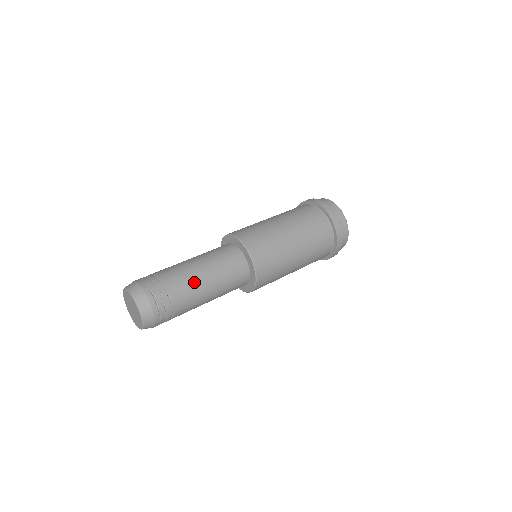
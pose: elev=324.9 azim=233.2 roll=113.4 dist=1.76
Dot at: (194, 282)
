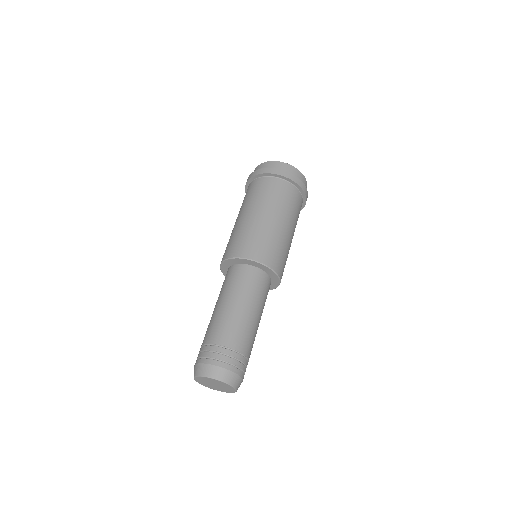
Dot at: occluded
